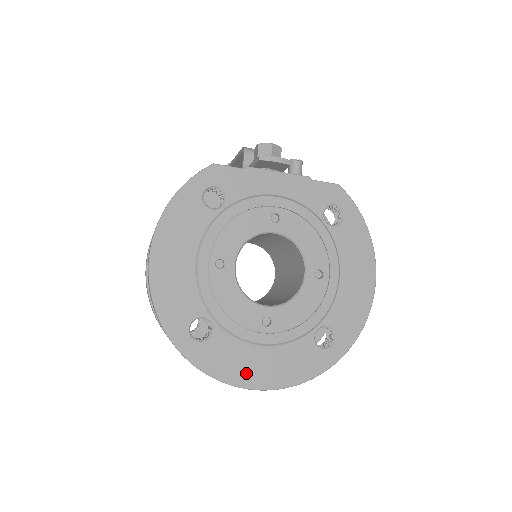
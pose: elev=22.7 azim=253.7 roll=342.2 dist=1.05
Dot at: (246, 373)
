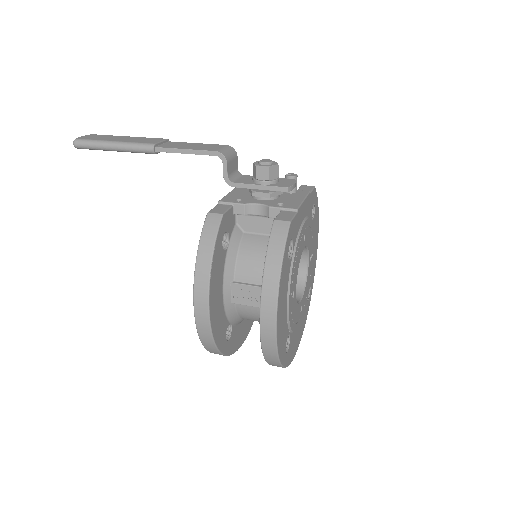
Dot at: (296, 347)
